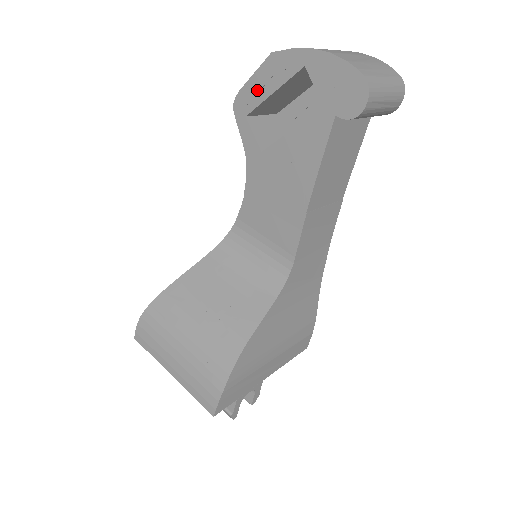
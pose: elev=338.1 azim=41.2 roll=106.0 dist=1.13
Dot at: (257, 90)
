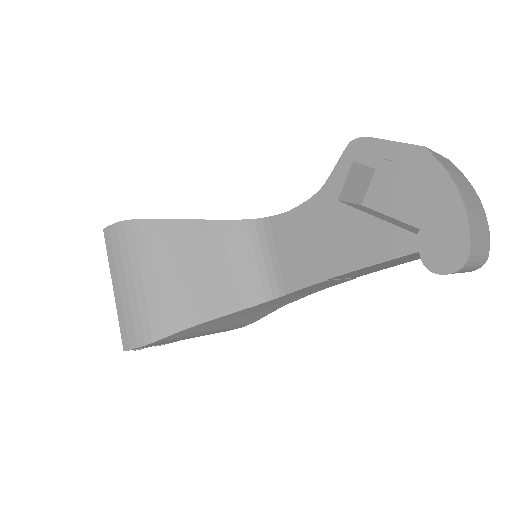
Dot at: (383, 156)
